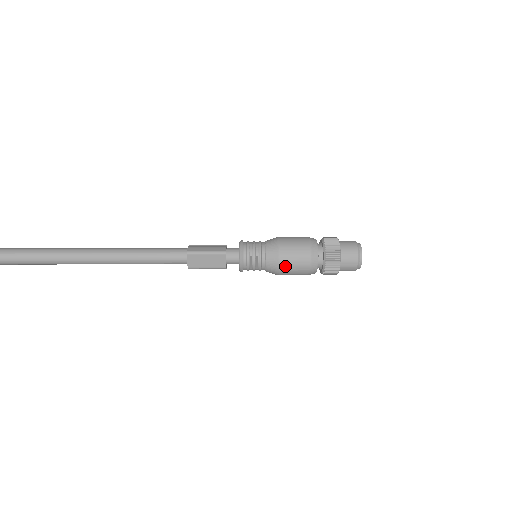
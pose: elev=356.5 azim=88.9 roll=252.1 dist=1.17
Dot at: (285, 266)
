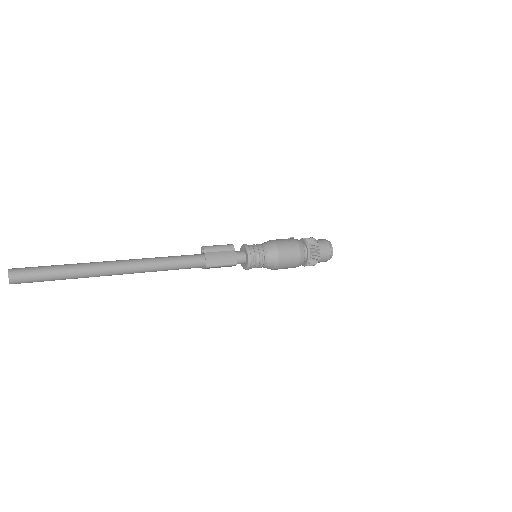
Dot at: occluded
